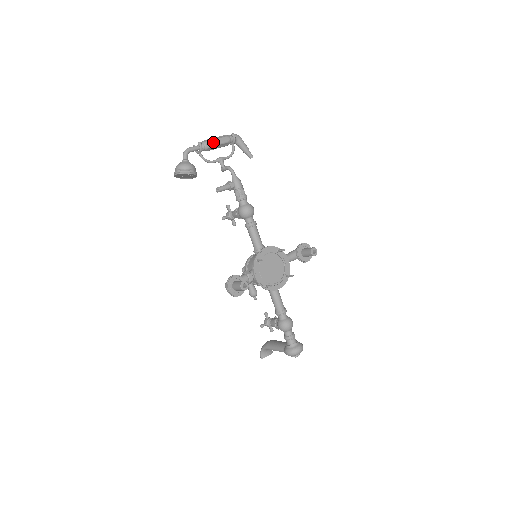
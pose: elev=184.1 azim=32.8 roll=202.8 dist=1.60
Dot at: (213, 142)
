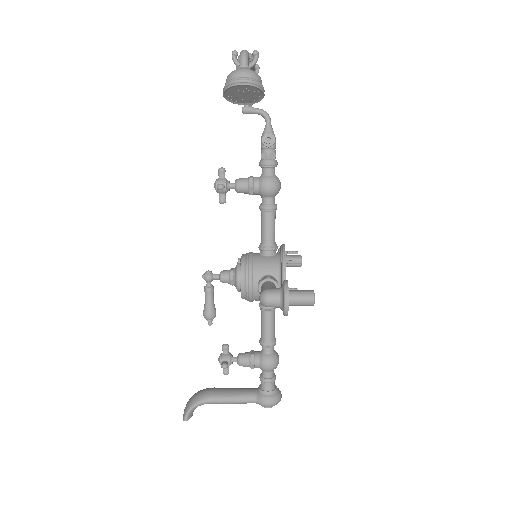
Dot at: occluded
